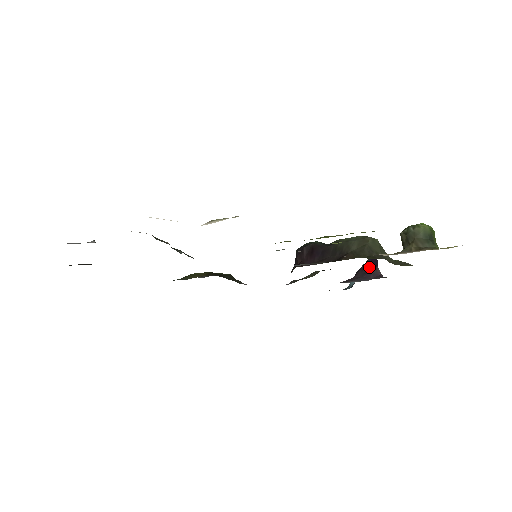
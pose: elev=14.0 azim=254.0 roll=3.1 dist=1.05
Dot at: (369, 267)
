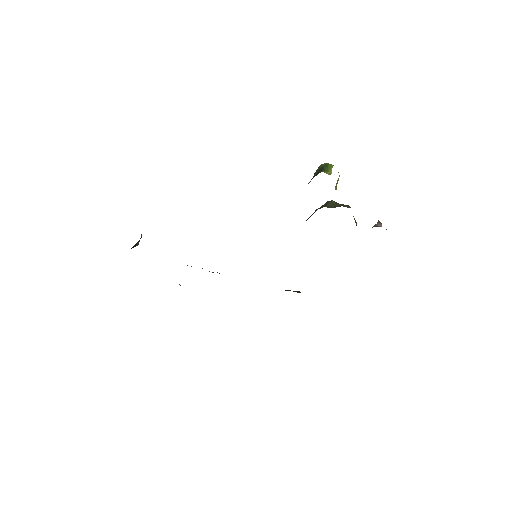
Dot at: occluded
